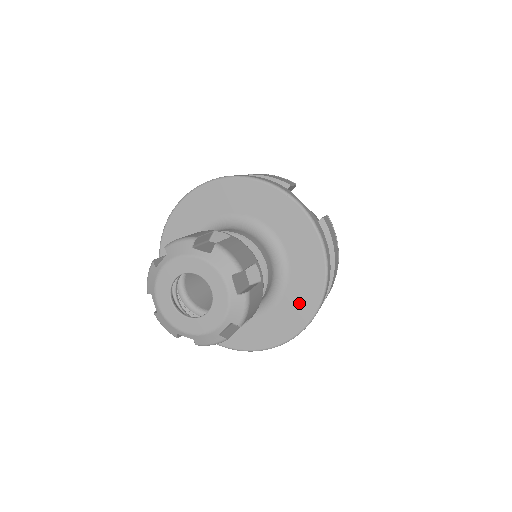
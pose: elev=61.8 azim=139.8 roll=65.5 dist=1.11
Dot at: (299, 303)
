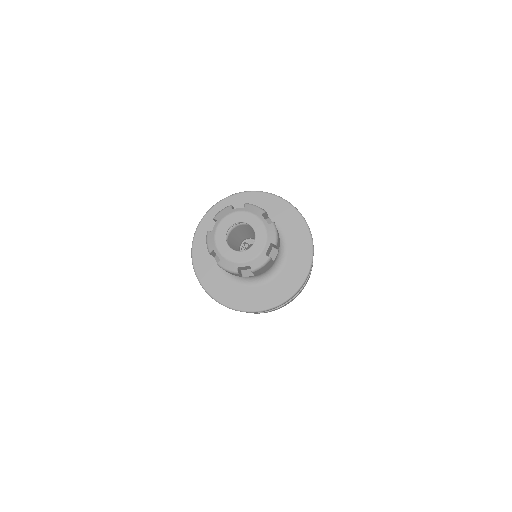
Dot at: (270, 295)
